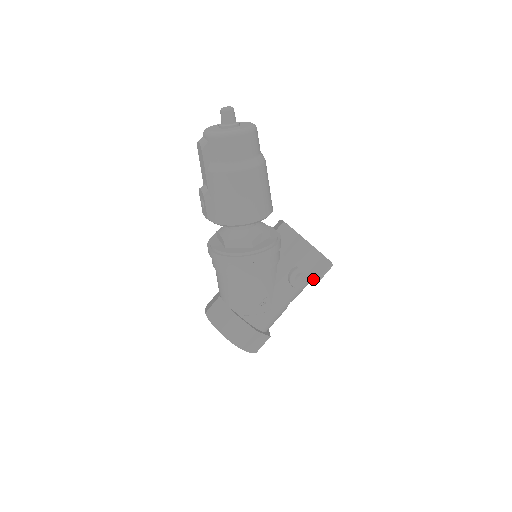
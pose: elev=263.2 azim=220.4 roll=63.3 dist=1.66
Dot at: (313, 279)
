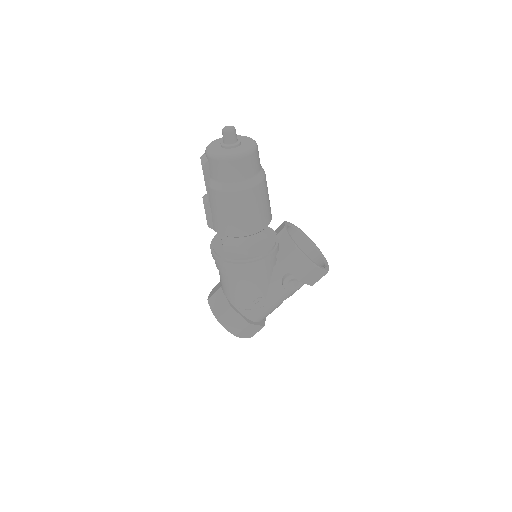
Dot at: occluded
